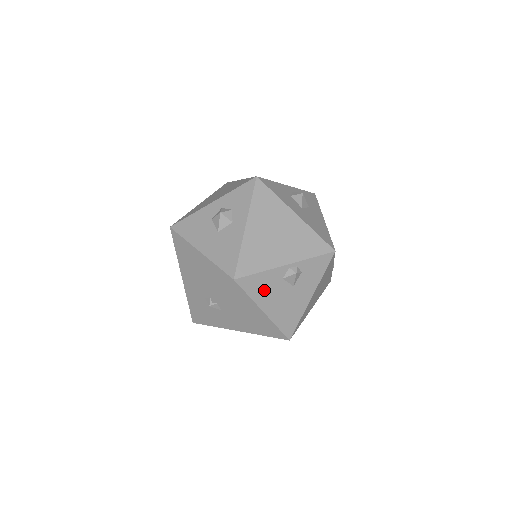
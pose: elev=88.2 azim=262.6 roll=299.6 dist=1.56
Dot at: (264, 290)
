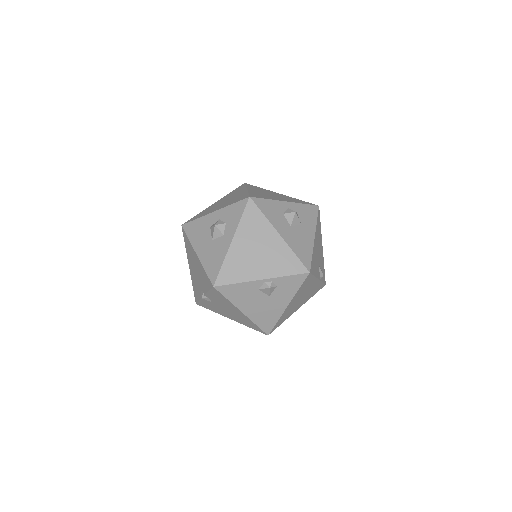
Dot at: (242, 296)
